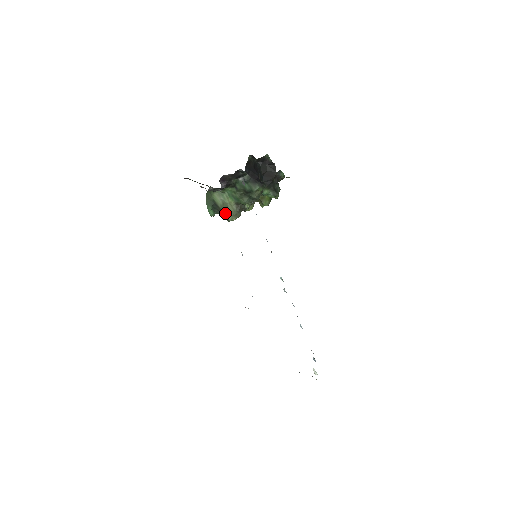
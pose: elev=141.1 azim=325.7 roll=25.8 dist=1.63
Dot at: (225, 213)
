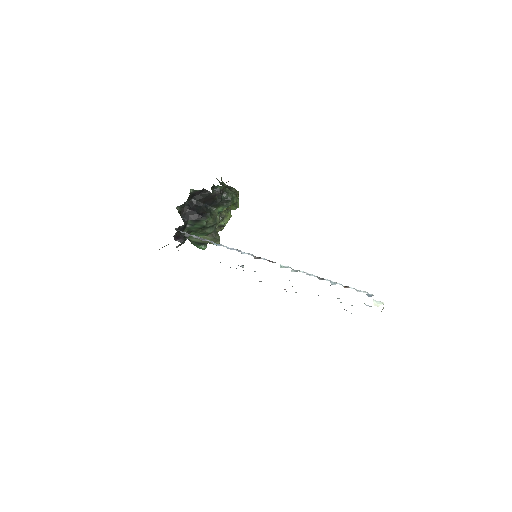
Dot at: (209, 243)
